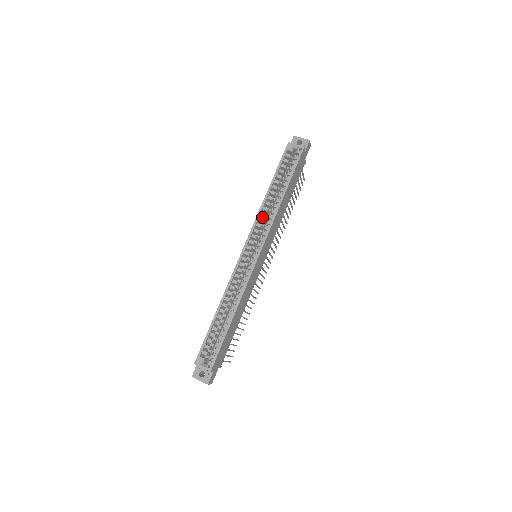
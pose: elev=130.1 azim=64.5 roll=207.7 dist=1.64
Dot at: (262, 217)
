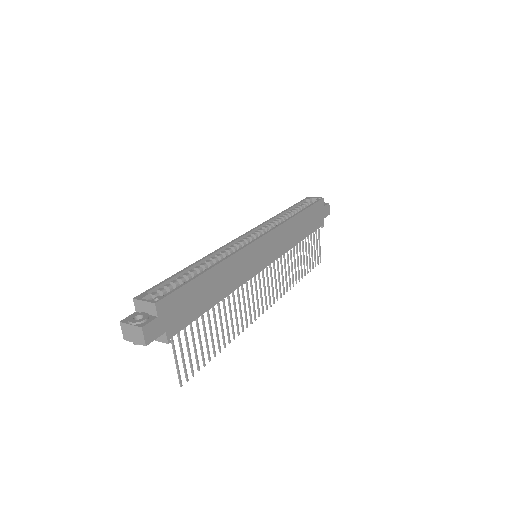
Dot at: occluded
